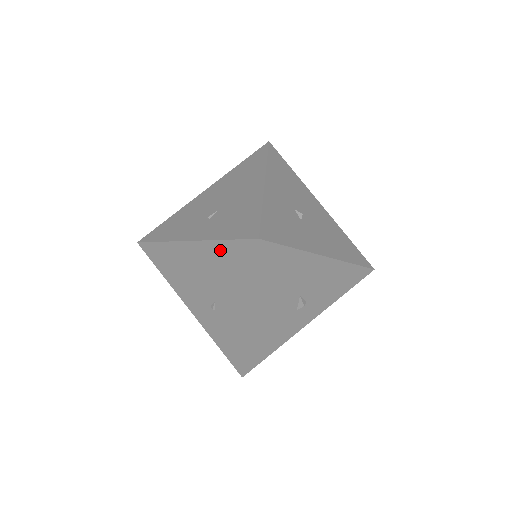
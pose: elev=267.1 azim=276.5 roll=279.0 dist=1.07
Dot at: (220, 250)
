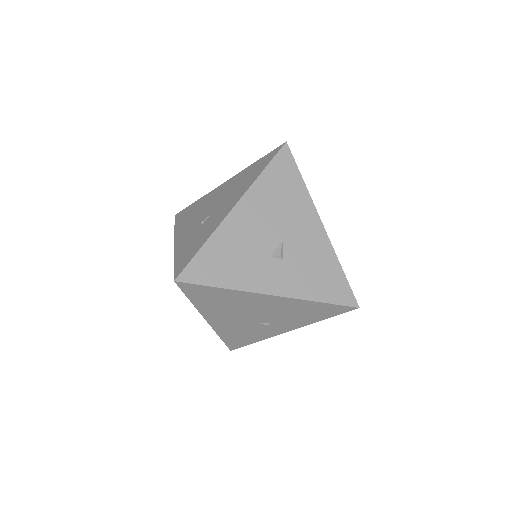
Dot at: (248, 170)
